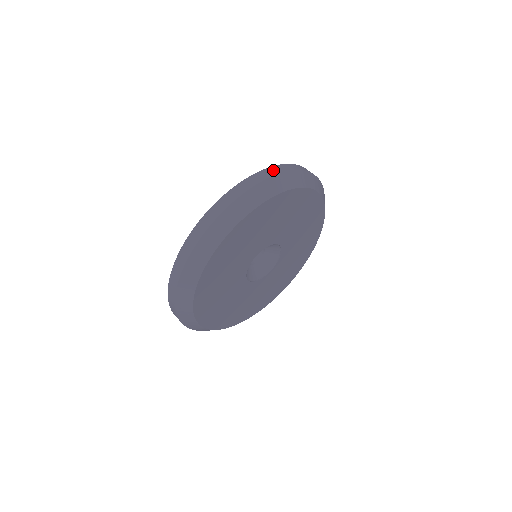
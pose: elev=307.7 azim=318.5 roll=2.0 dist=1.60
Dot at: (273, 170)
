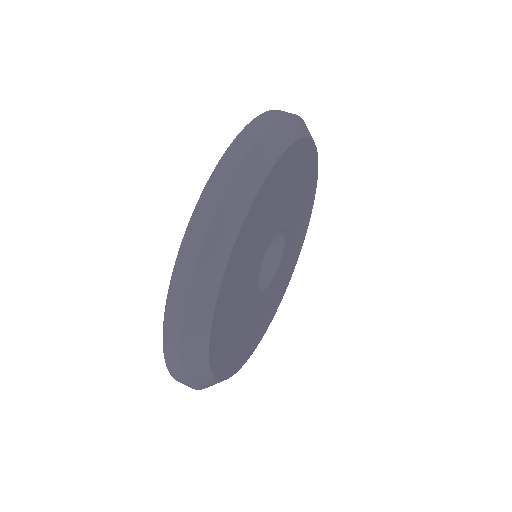
Dot at: occluded
